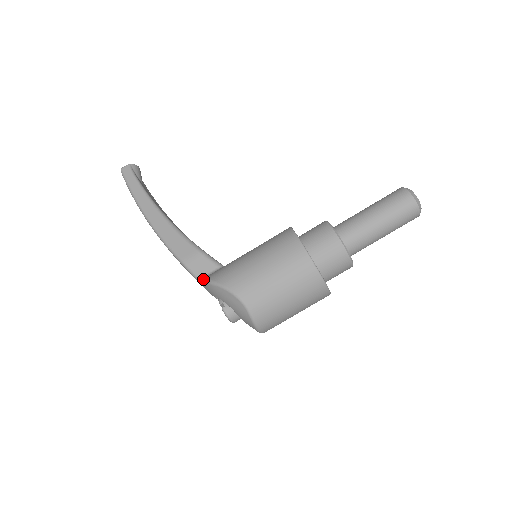
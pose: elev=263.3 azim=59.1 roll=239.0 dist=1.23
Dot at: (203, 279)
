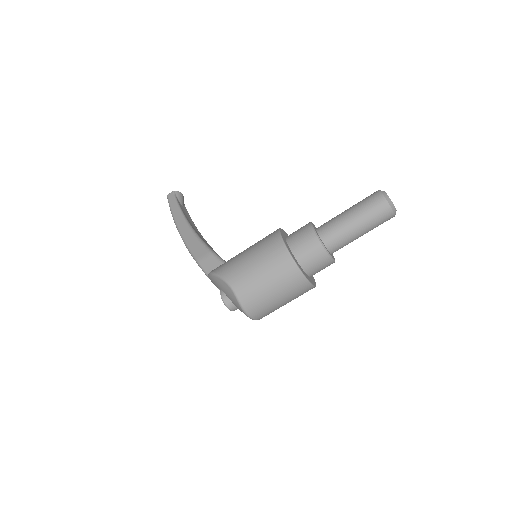
Dot at: occluded
